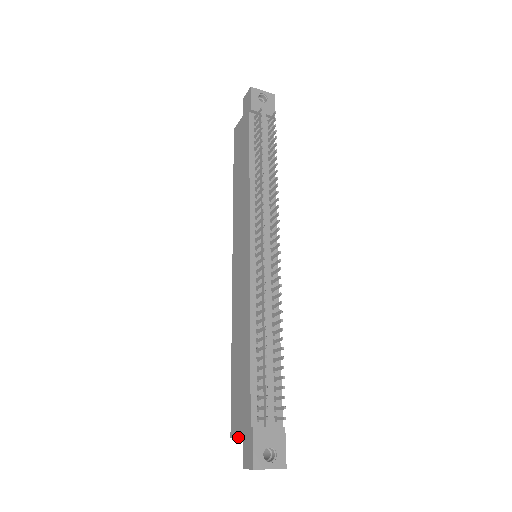
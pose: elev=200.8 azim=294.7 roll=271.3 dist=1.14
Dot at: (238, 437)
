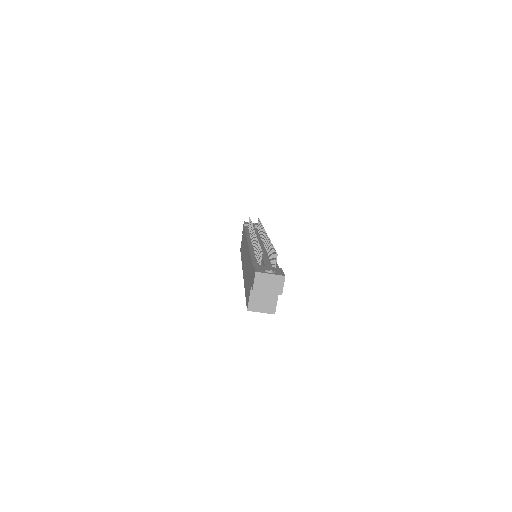
Dot at: (249, 294)
